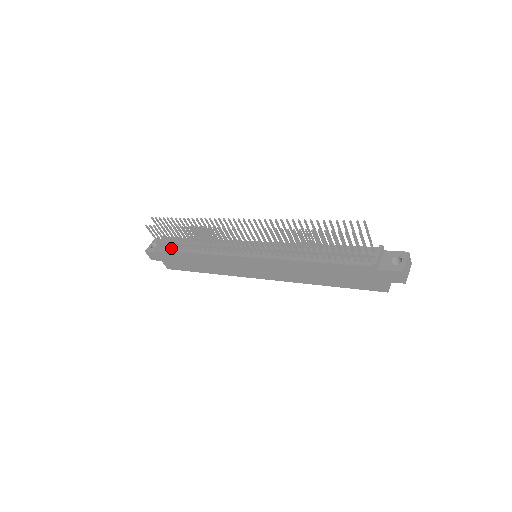
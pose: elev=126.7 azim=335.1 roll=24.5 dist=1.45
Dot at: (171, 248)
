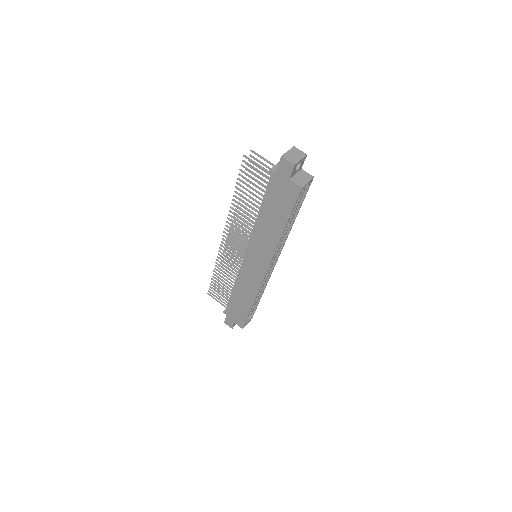
Dot at: occluded
